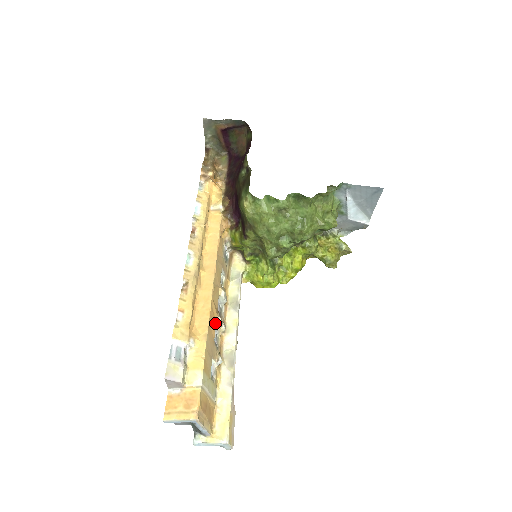
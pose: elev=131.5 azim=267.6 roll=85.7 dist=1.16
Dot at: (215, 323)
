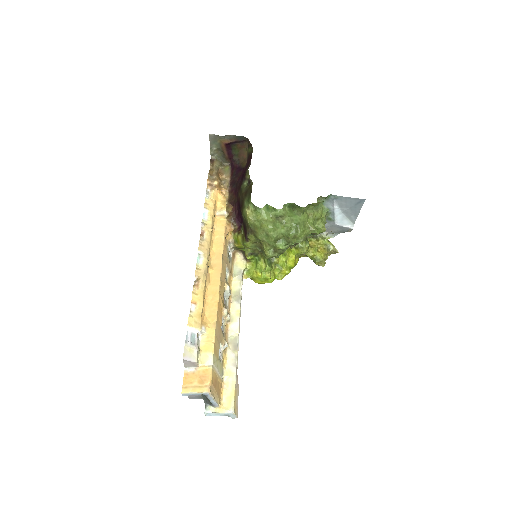
Dot at: (222, 313)
